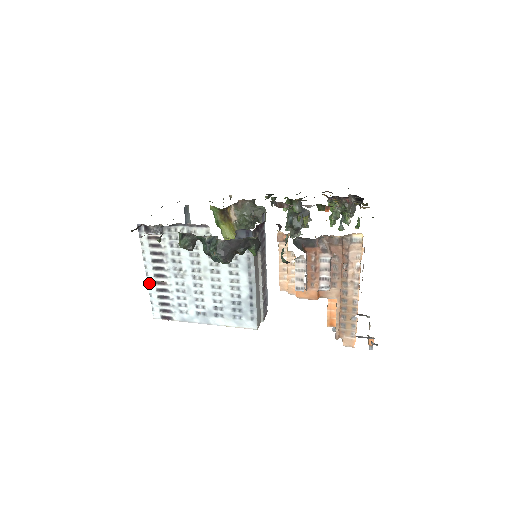
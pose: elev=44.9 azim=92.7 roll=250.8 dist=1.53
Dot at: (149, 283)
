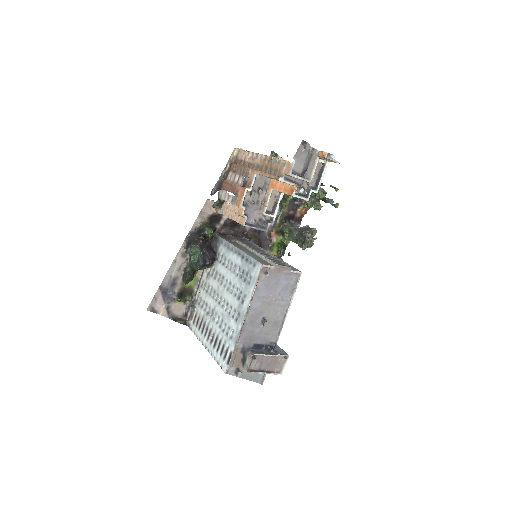
Dot at: (209, 351)
